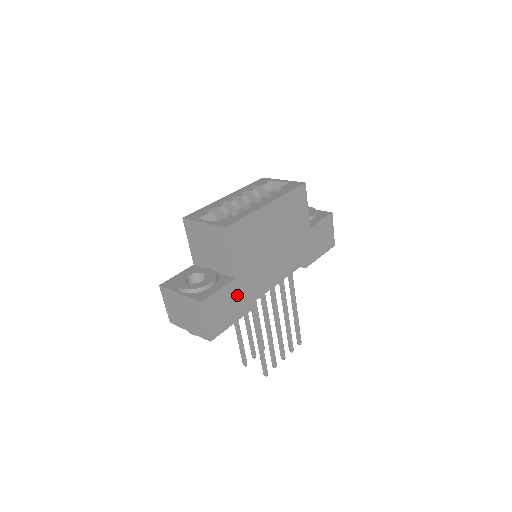
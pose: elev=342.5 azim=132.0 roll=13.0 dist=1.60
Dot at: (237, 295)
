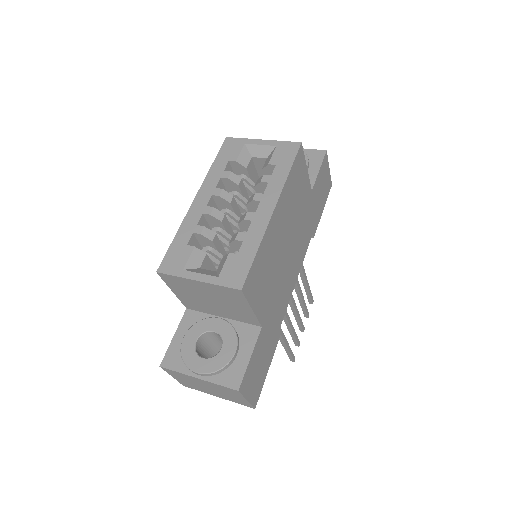
Dot at: (266, 340)
